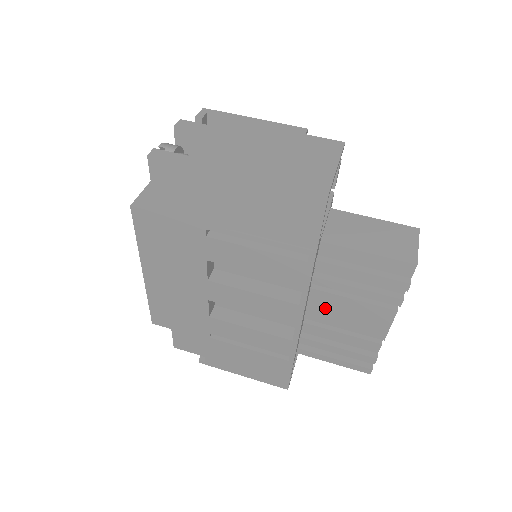
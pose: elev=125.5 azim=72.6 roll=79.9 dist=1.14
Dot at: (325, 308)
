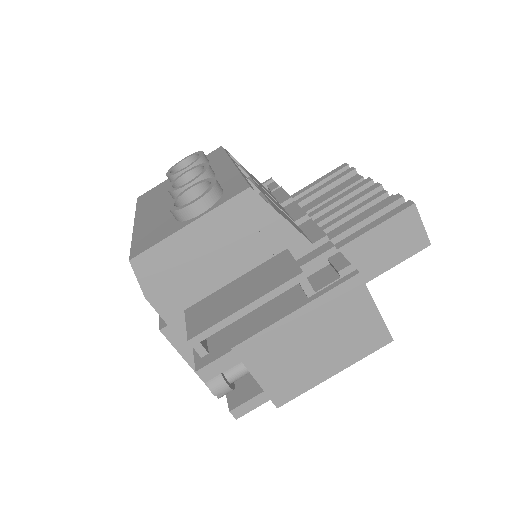
Dot at: occluded
